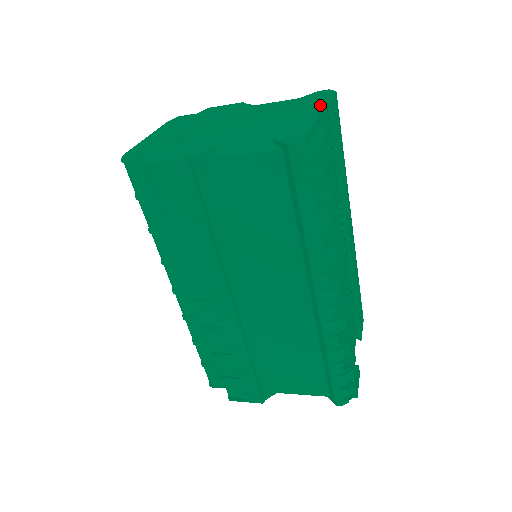
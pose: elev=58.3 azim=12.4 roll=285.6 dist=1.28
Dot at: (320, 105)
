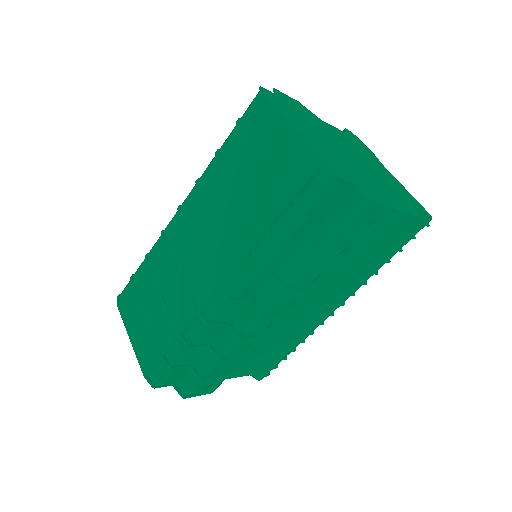
Dot at: (378, 160)
